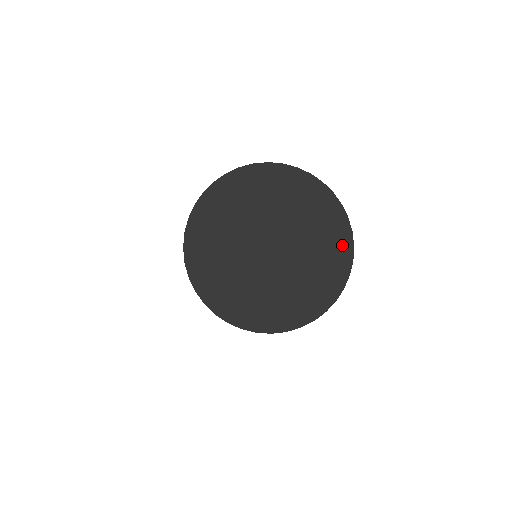
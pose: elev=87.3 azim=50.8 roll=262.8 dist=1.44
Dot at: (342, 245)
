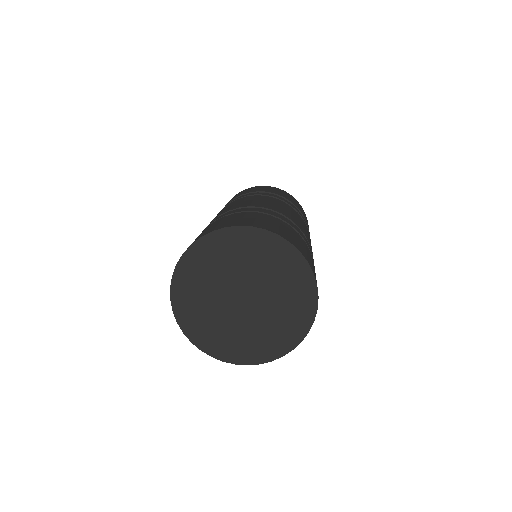
Dot at: (306, 286)
